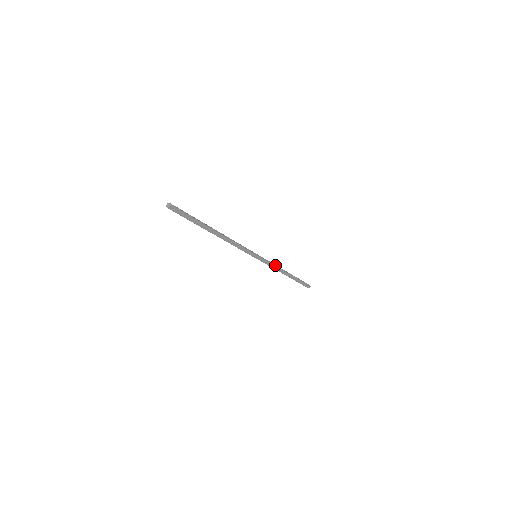
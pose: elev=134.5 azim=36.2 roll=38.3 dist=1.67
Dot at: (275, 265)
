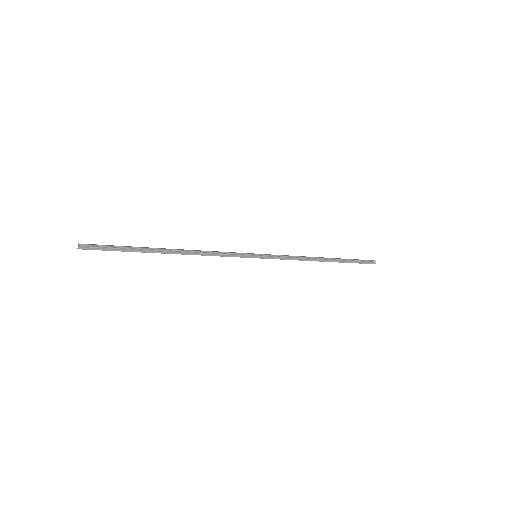
Dot at: (295, 259)
